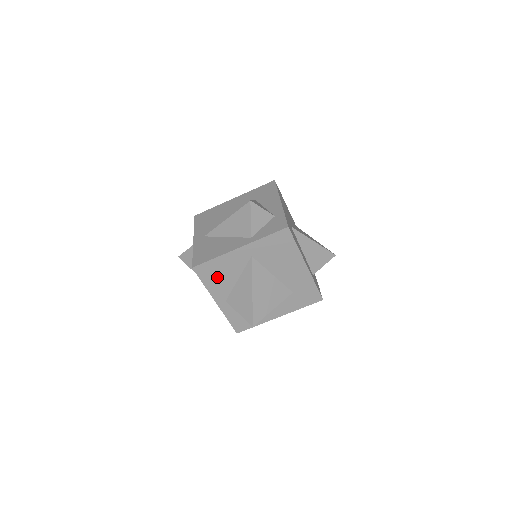
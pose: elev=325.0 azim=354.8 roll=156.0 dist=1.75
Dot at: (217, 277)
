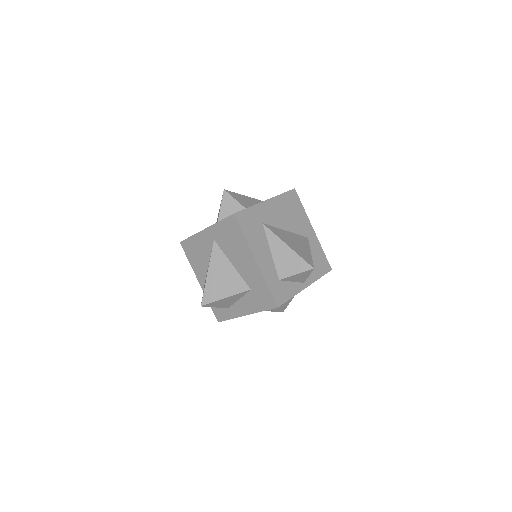
Dot at: (196, 256)
